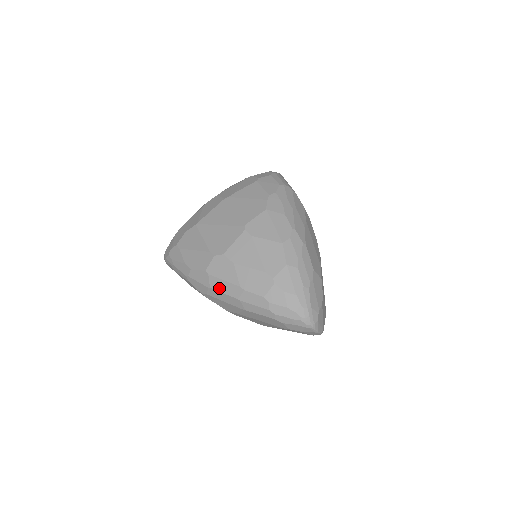
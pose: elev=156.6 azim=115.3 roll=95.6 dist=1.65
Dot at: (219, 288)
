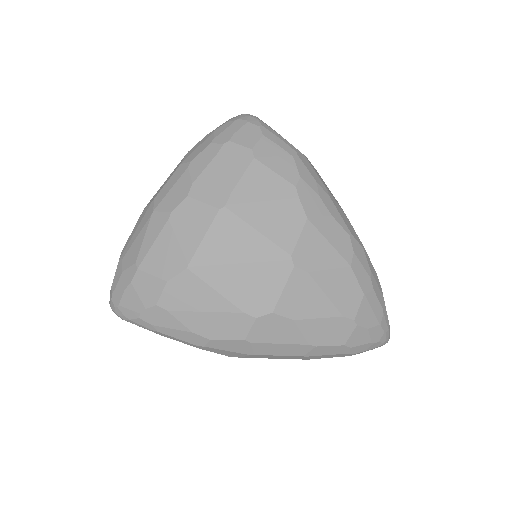
Dot at: (271, 352)
